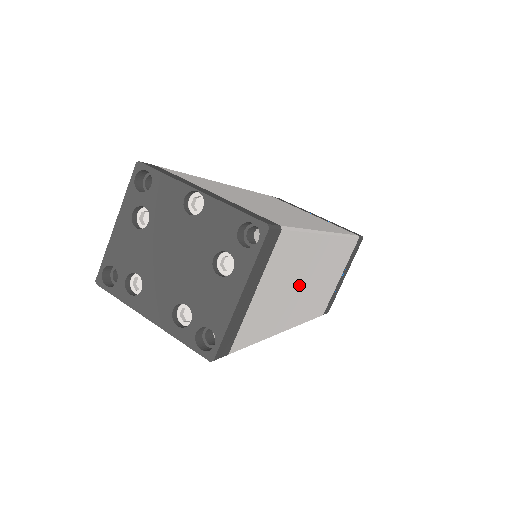
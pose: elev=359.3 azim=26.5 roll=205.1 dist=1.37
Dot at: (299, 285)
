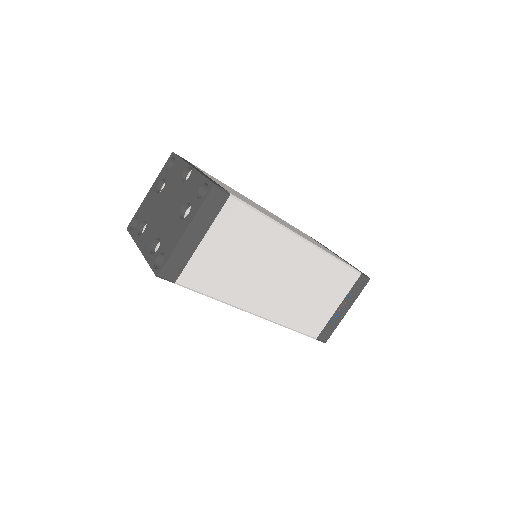
Dot at: (266, 271)
